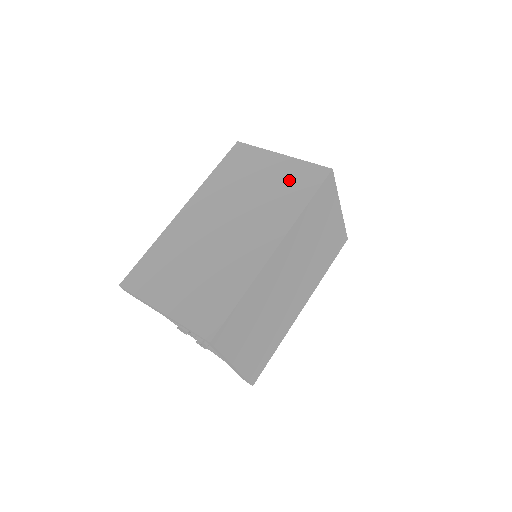
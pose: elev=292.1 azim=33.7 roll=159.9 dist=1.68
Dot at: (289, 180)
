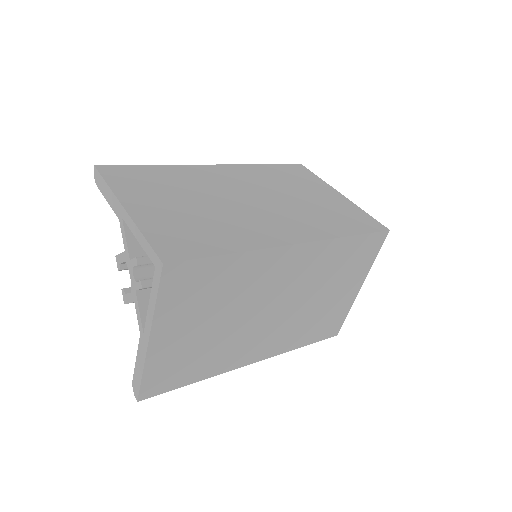
Dot at: (340, 211)
